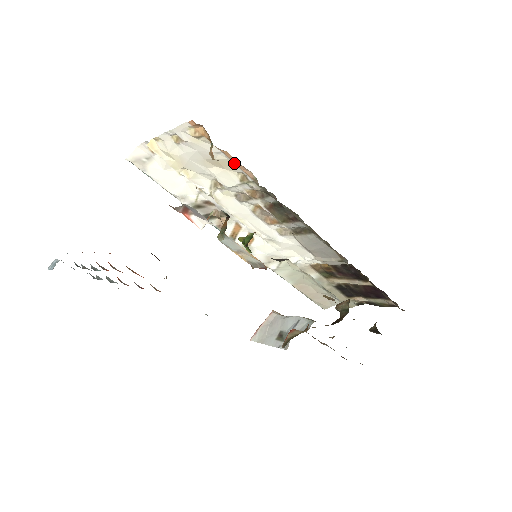
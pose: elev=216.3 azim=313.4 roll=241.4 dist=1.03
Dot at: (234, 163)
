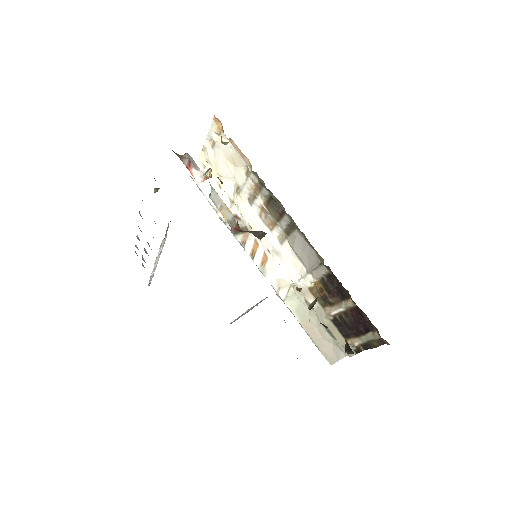
Dot at: (239, 154)
